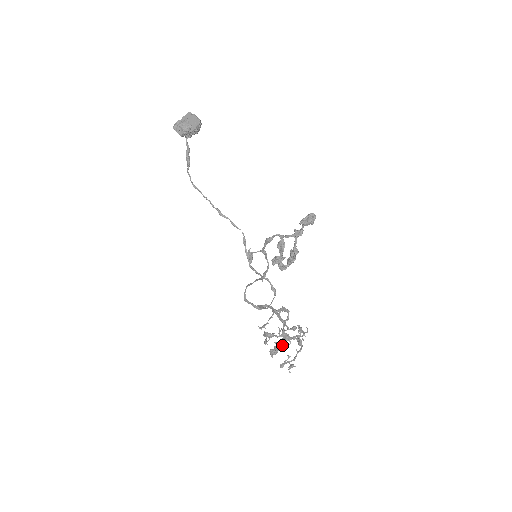
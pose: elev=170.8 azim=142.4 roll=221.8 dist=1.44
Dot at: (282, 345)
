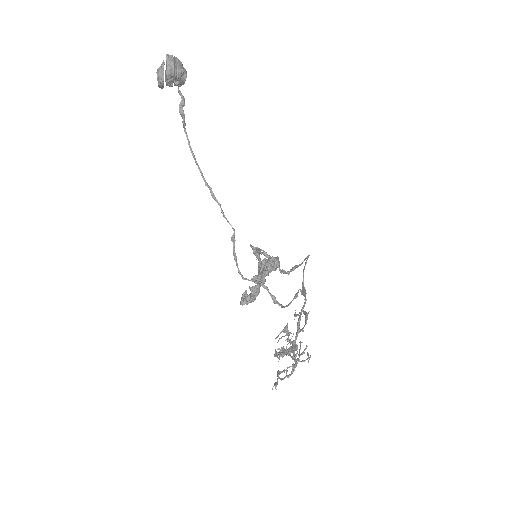
Dot at: (289, 352)
